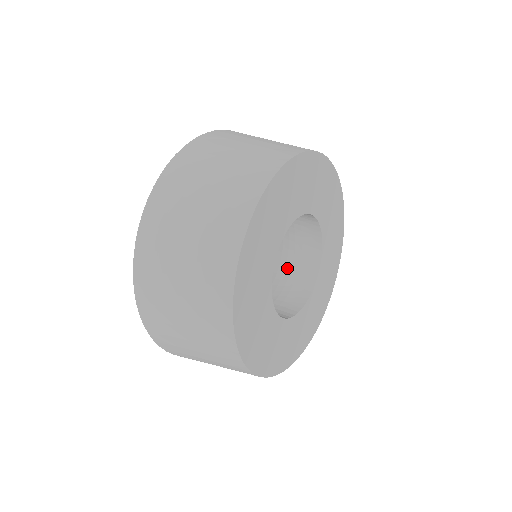
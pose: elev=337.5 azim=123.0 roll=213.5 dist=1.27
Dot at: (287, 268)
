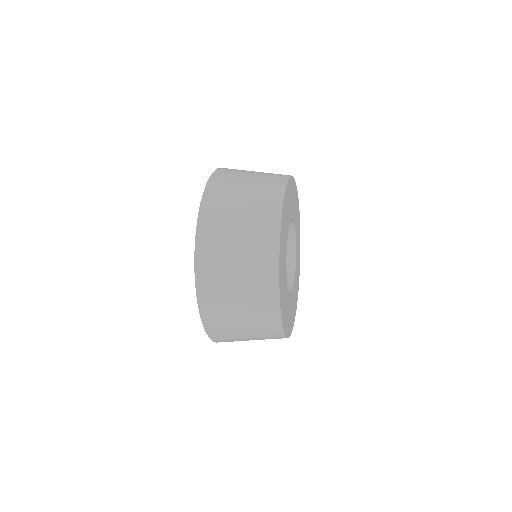
Dot at: occluded
